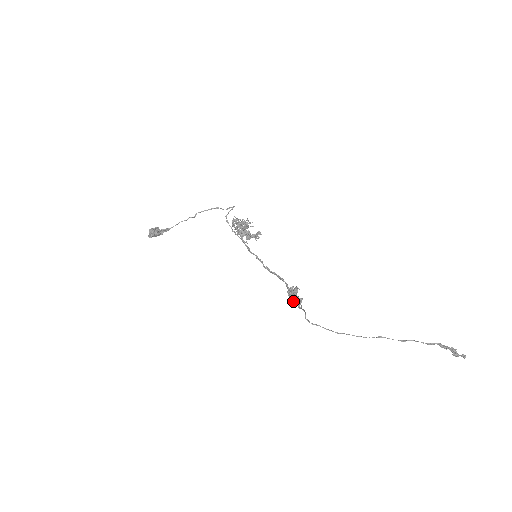
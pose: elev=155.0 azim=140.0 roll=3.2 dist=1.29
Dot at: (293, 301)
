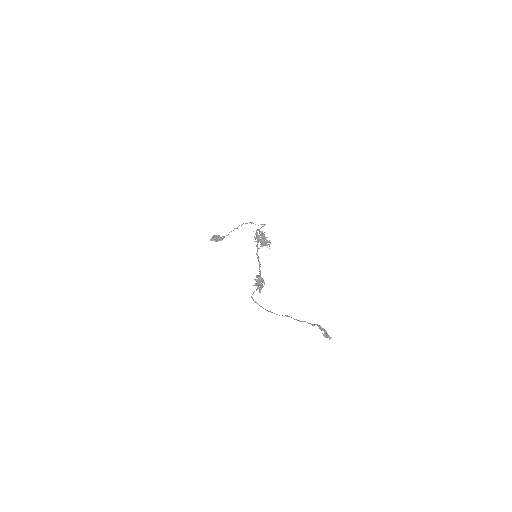
Dot at: (253, 285)
